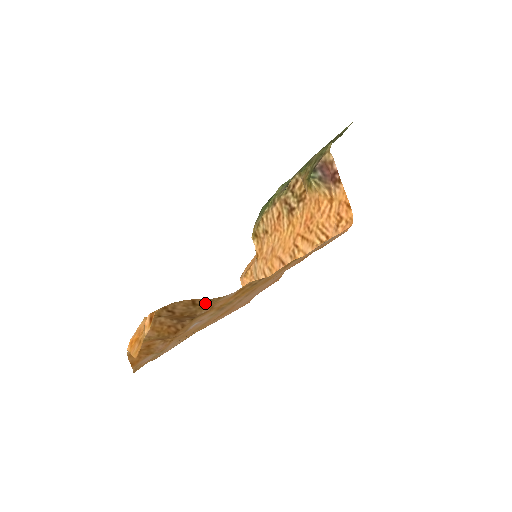
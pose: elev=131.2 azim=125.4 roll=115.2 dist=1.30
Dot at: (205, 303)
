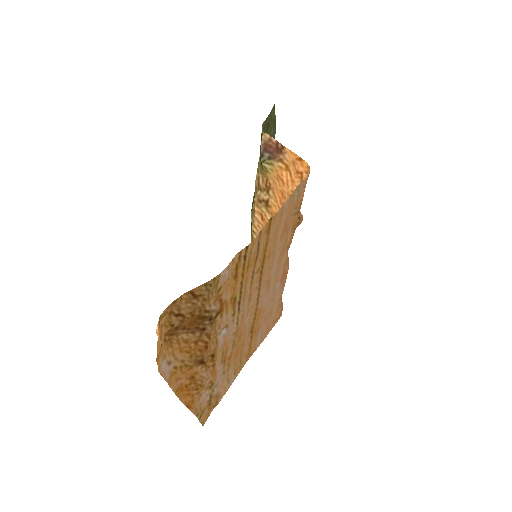
Dot at: (205, 291)
